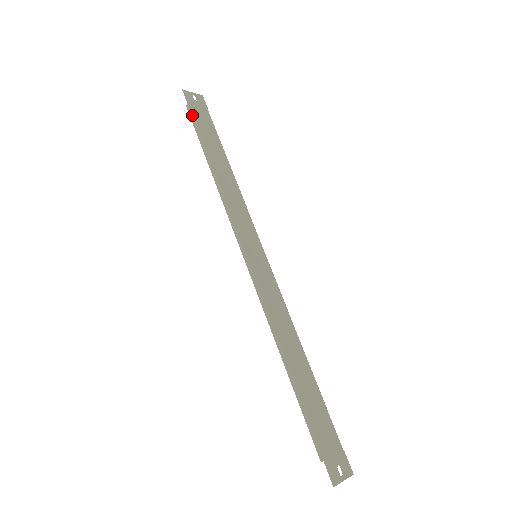
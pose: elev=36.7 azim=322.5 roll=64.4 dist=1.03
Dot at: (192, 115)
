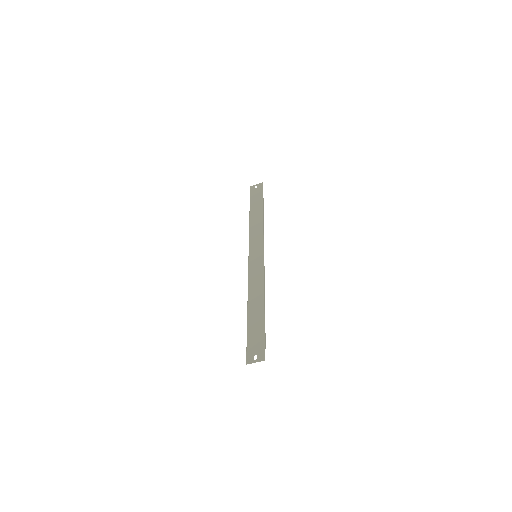
Dot at: (250, 197)
